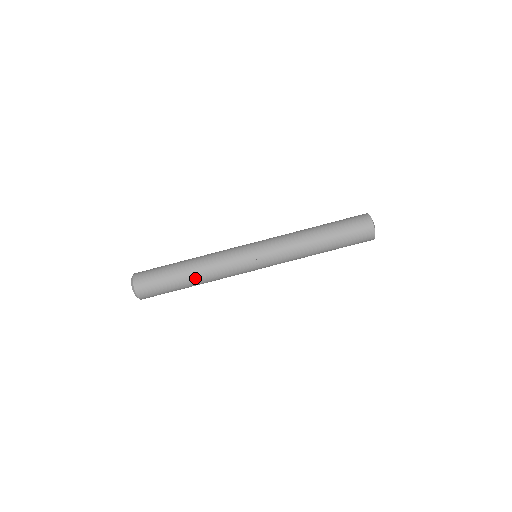
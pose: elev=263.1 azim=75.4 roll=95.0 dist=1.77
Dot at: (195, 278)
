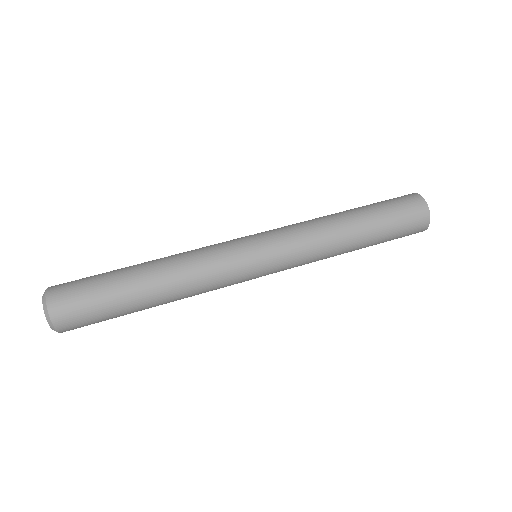
Dot at: (155, 272)
